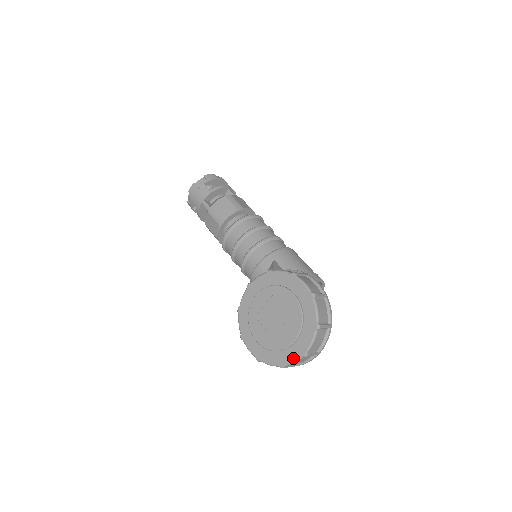
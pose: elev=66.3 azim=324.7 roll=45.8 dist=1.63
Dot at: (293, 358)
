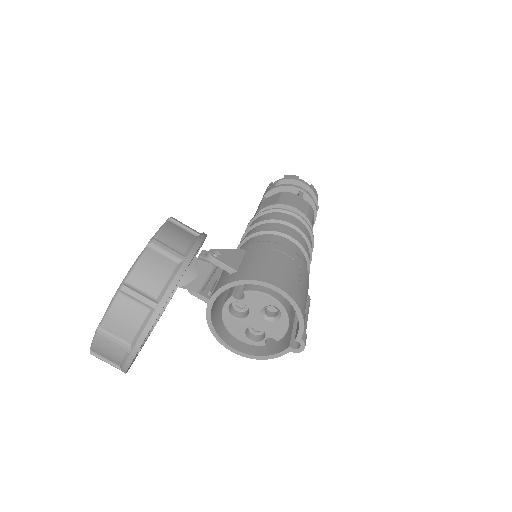
Dot at: occluded
